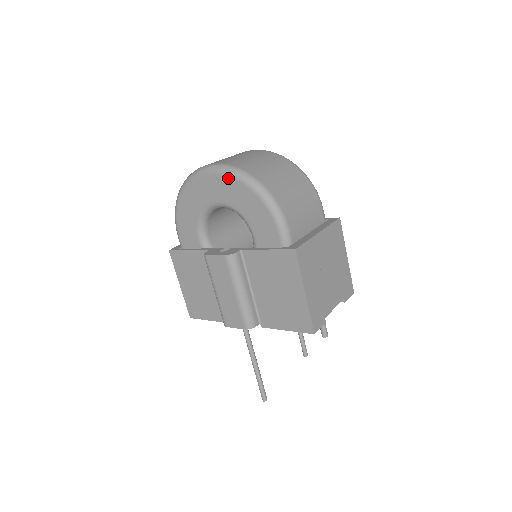
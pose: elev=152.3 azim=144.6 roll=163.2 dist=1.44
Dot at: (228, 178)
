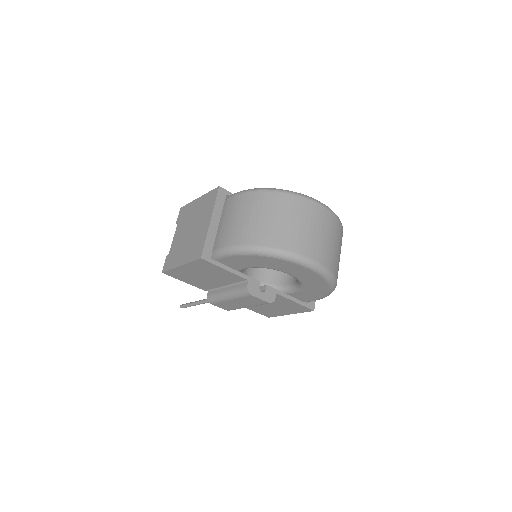
Dot at: (324, 281)
